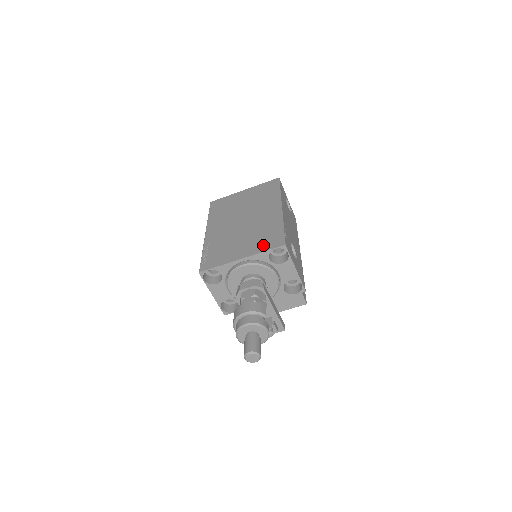
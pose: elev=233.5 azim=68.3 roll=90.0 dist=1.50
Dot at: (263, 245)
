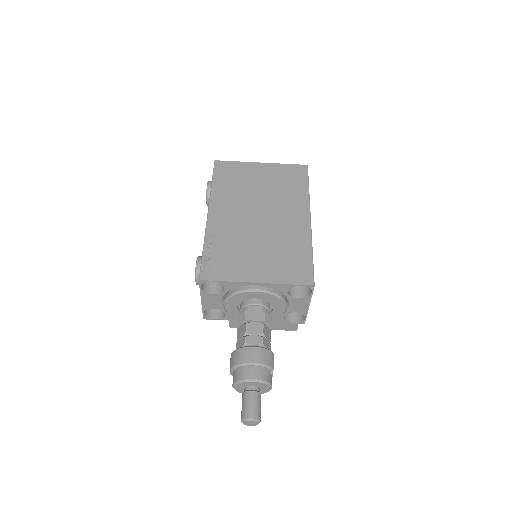
Dot at: (286, 273)
